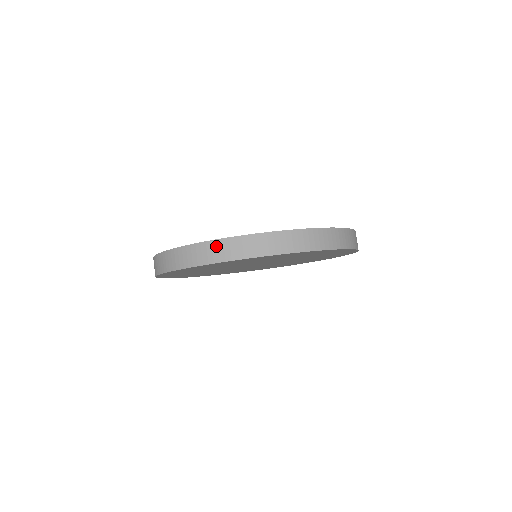
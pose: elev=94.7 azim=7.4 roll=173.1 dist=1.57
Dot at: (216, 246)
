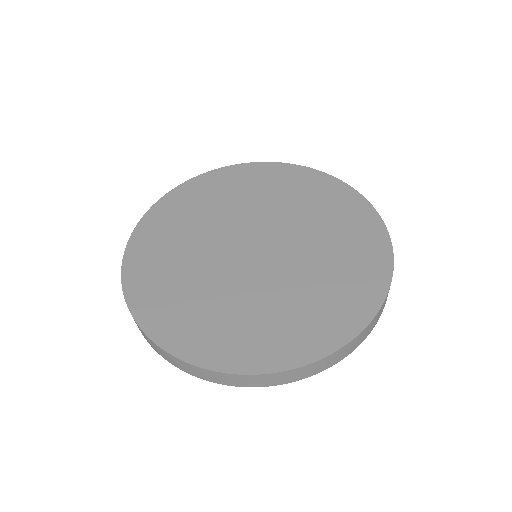
Dot at: (356, 341)
